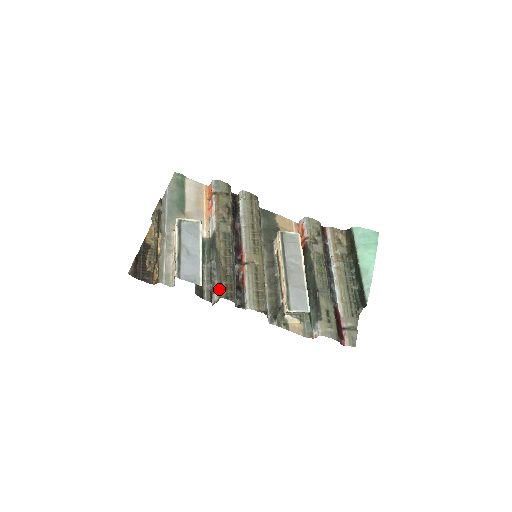
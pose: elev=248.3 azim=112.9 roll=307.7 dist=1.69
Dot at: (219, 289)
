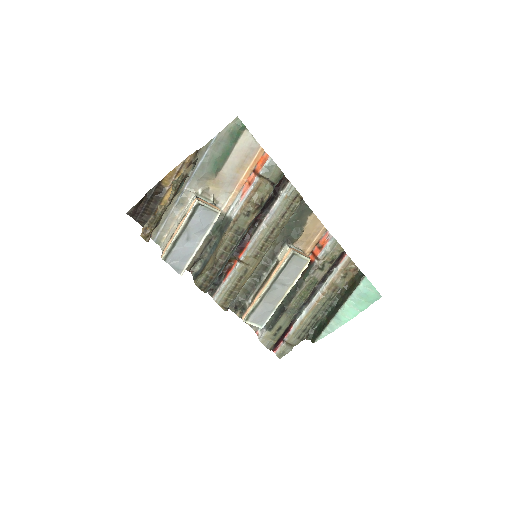
Dot at: (204, 263)
